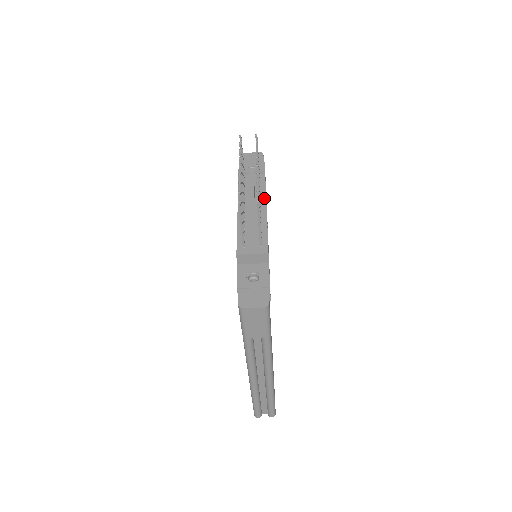
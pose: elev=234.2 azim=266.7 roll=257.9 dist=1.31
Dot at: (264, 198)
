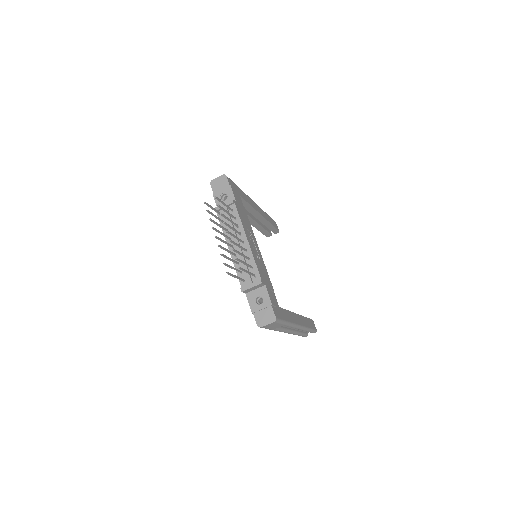
Dot at: (242, 230)
